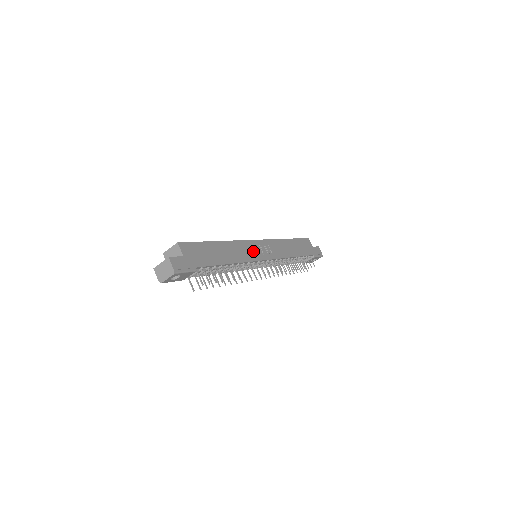
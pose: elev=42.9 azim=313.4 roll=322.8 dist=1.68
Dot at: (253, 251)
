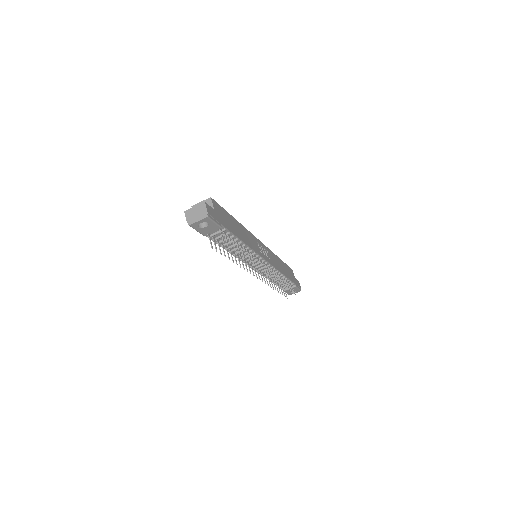
Dot at: (258, 247)
